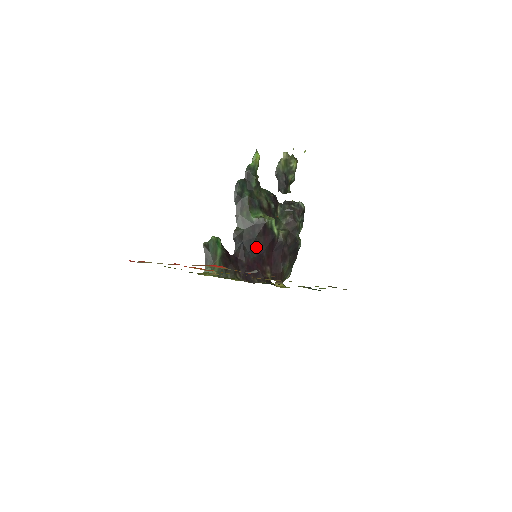
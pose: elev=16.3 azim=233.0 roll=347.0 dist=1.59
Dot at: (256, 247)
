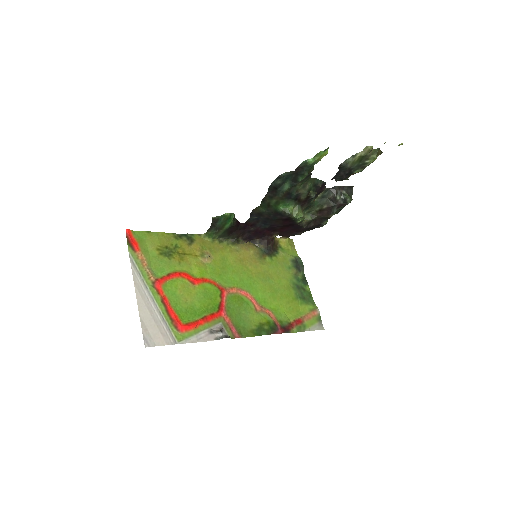
Dot at: (272, 223)
